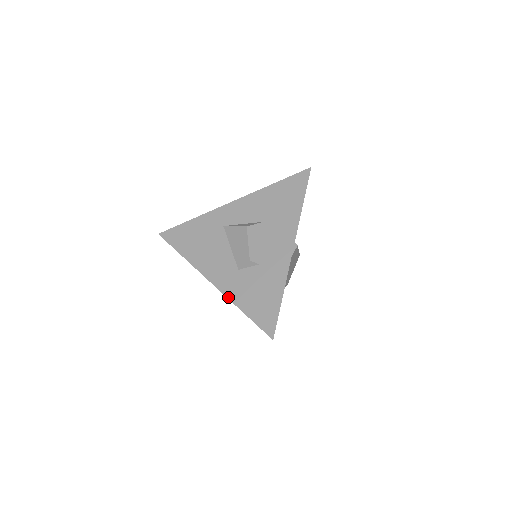
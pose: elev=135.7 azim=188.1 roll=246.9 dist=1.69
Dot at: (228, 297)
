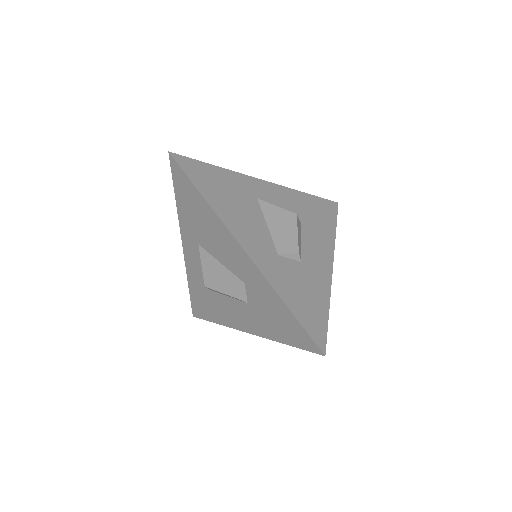
Dot at: (268, 279)
